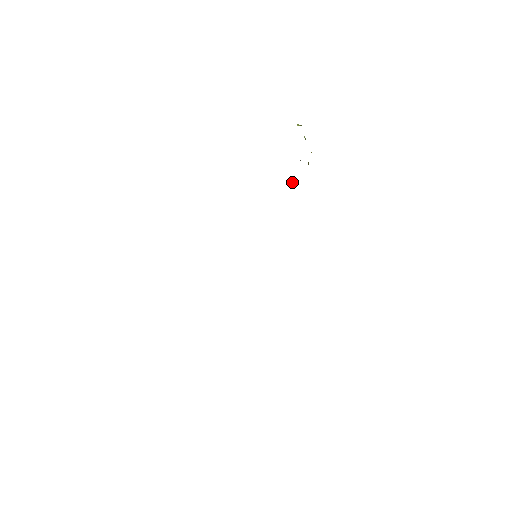
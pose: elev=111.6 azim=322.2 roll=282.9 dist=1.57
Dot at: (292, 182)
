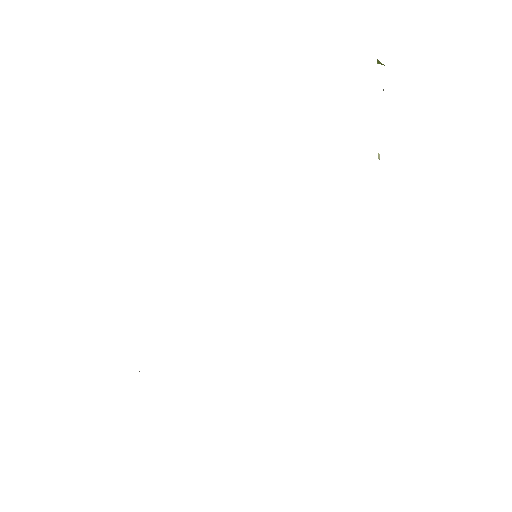
Dot at: (378, 155)
